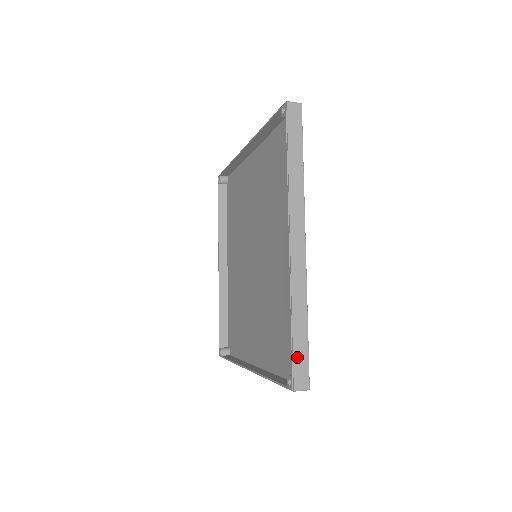
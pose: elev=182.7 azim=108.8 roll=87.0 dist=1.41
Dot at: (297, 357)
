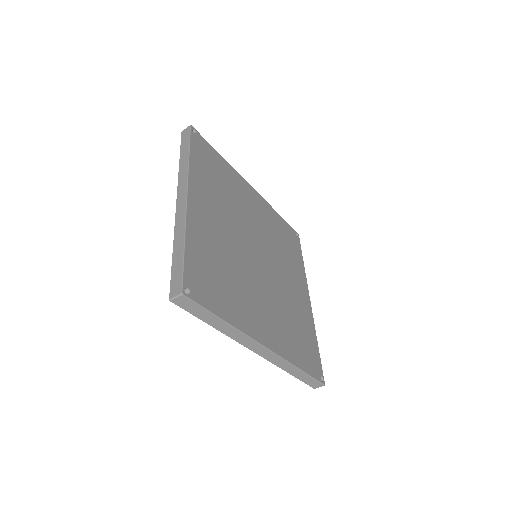
Dot at: (174, 273)
